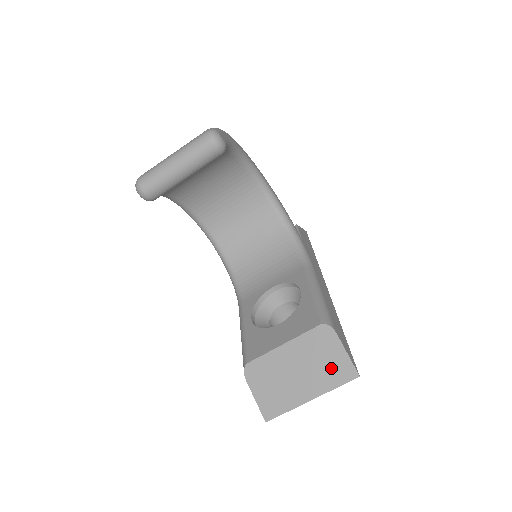
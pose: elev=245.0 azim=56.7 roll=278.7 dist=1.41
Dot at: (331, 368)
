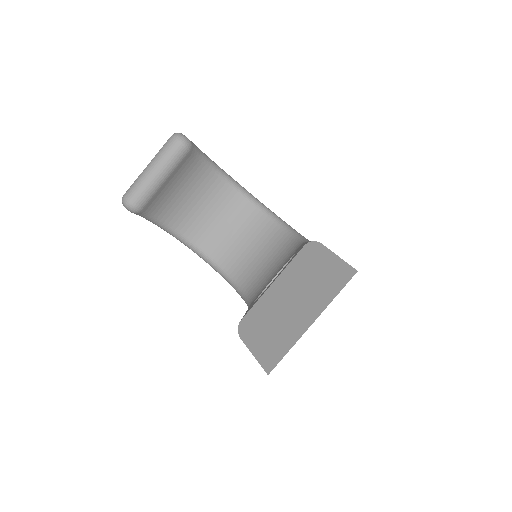
Dot at: (325, 279)
